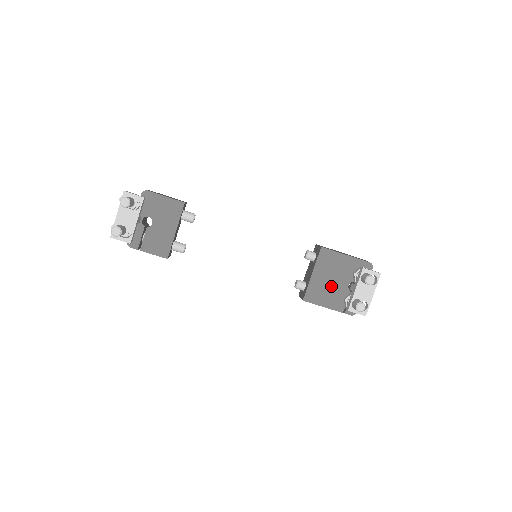
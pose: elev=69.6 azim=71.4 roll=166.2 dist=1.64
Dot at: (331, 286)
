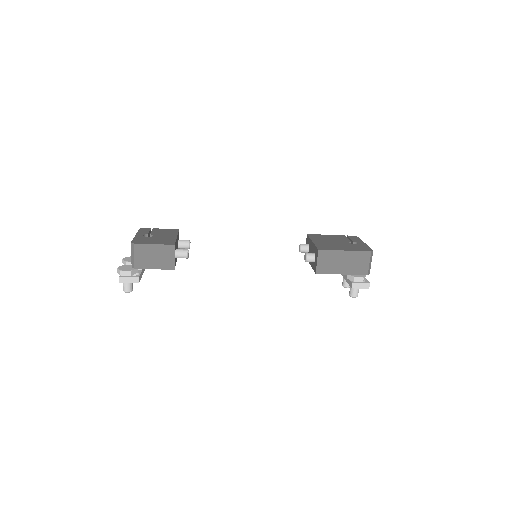
Dot at: occluded
